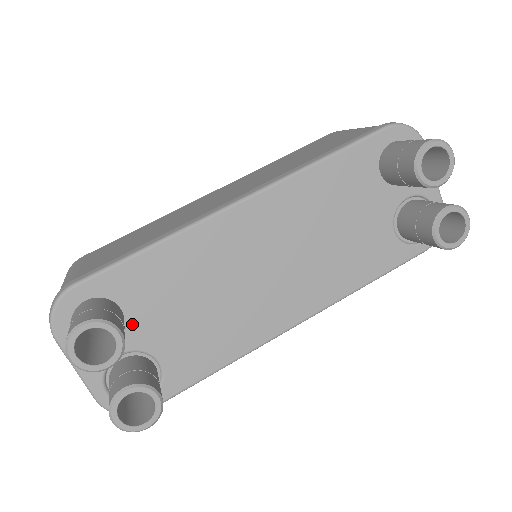
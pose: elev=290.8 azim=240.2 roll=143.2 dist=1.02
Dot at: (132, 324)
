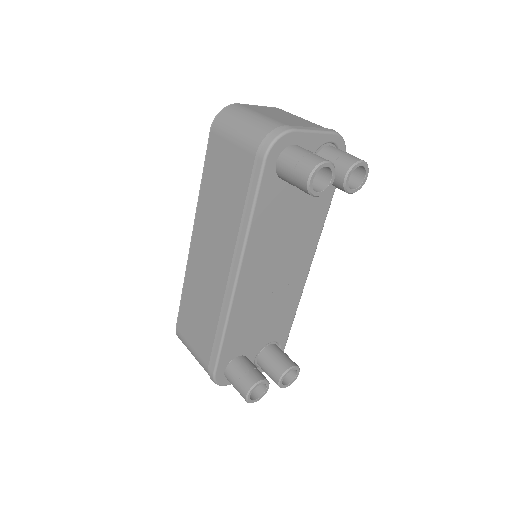
Dot at: (248, 352)
